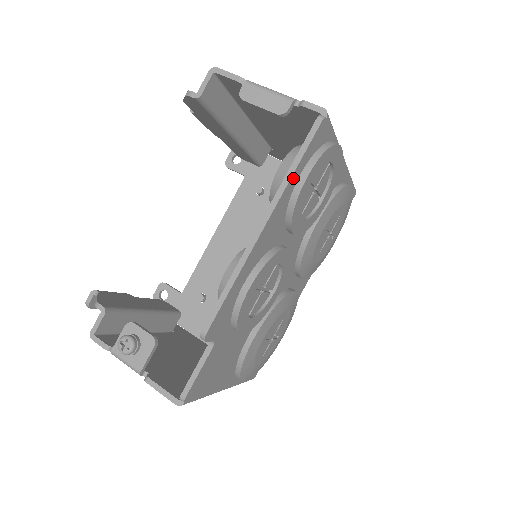
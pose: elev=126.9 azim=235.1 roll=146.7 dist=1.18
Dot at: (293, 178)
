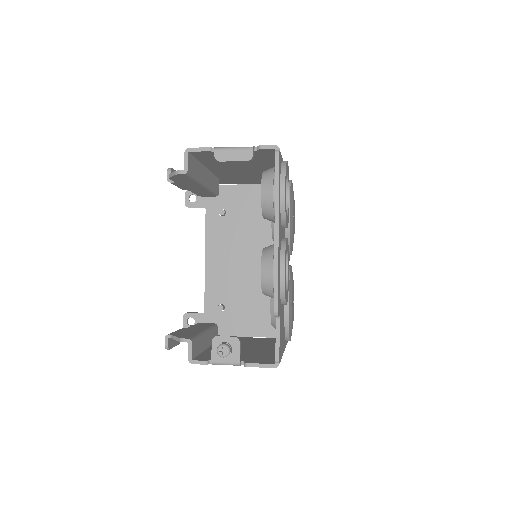
Dot at: (279, 194)
